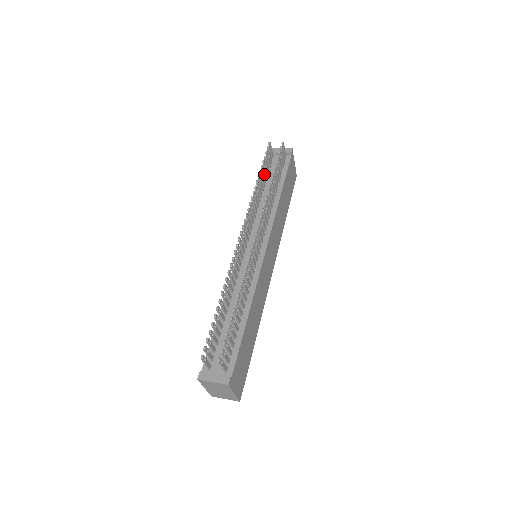
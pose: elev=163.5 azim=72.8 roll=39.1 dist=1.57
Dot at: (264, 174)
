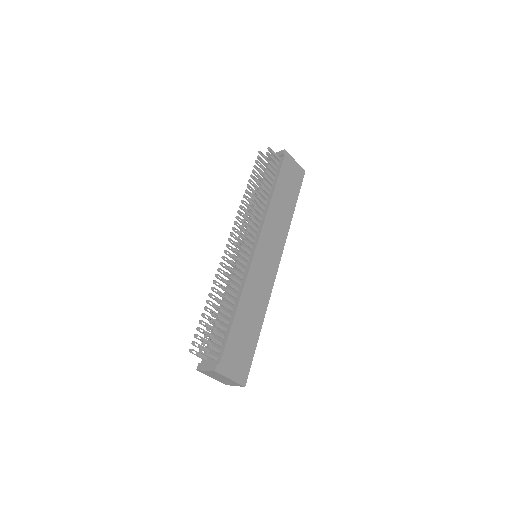
Dot at: occluded
